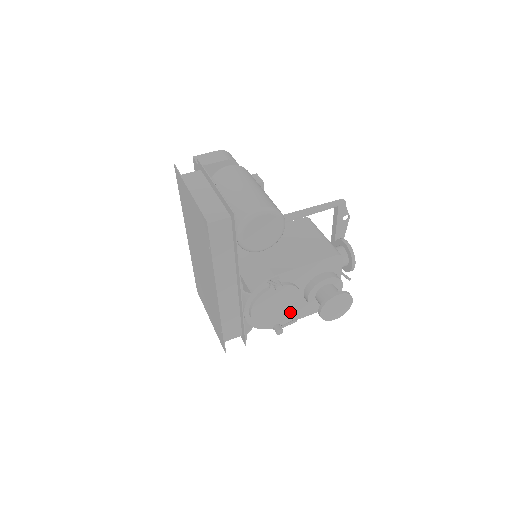
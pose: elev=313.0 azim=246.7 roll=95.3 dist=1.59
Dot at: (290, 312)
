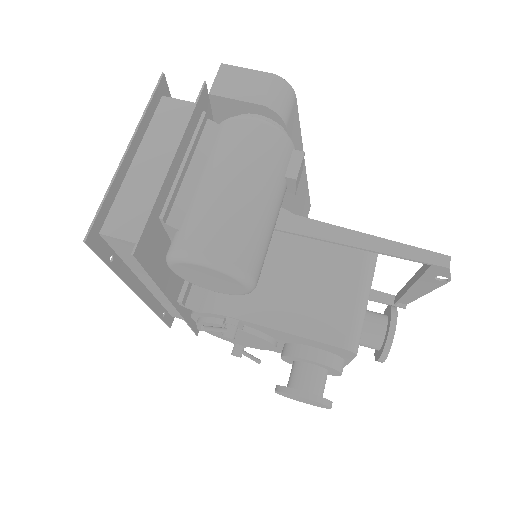
Dot at: (259, 347)
